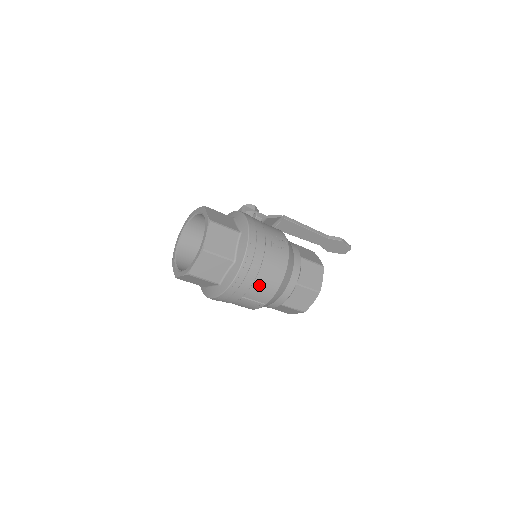
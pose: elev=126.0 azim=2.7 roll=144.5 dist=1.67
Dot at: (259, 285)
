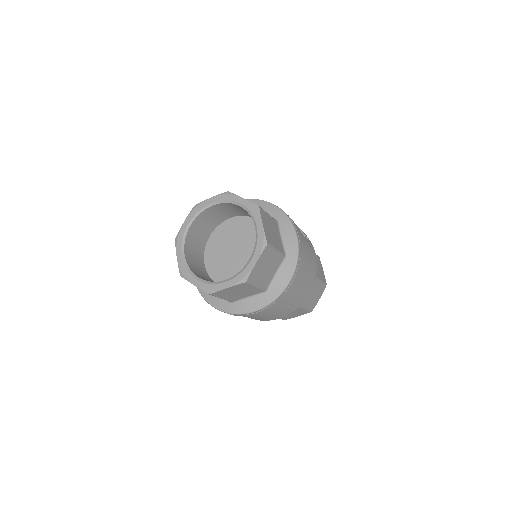
Dot at: (303, 283)
